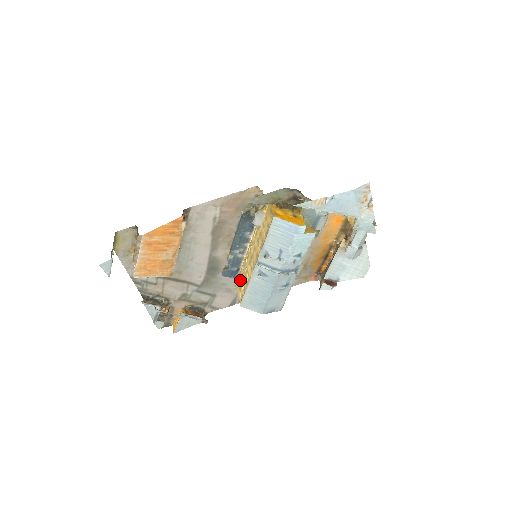
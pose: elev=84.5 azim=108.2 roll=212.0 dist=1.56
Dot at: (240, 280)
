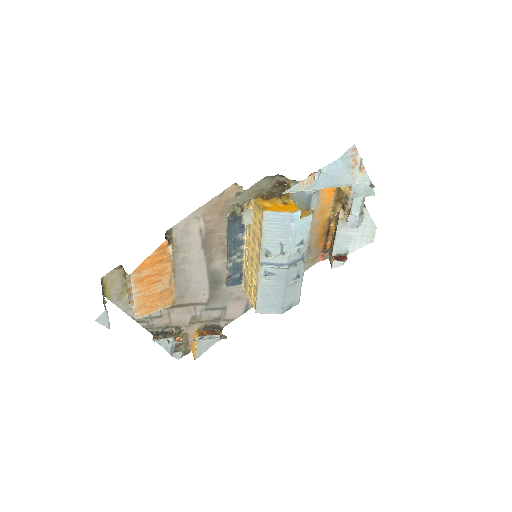
Dot at: (247, 285)
